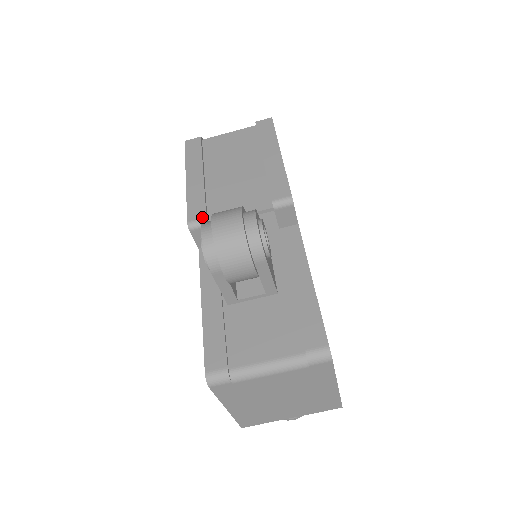
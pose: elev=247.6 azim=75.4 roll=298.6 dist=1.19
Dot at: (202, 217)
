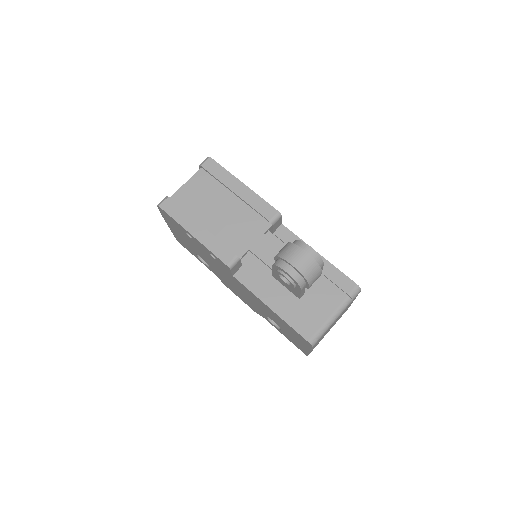
Dot at: (234, 257)
